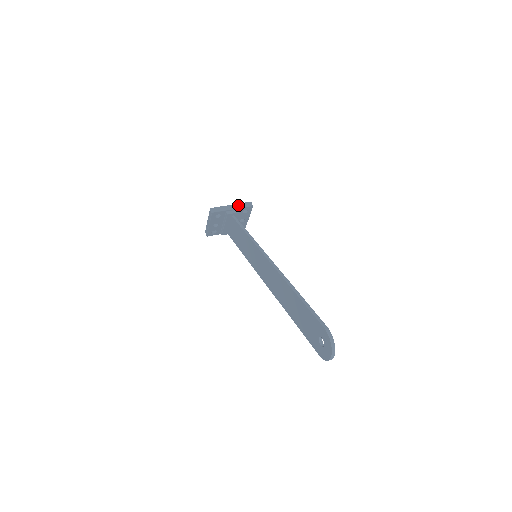
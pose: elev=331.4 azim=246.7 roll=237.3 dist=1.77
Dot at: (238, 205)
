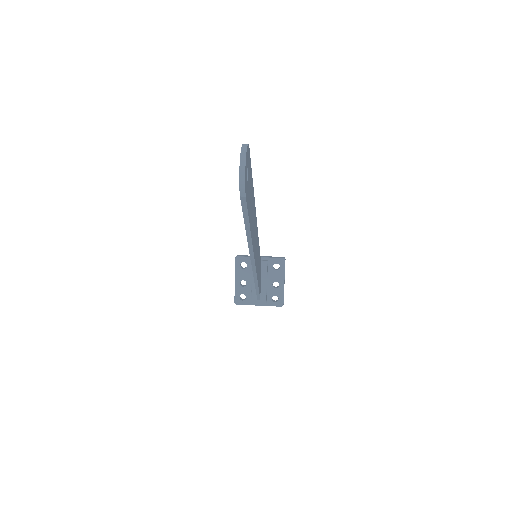
Dot at: (268, 257)
